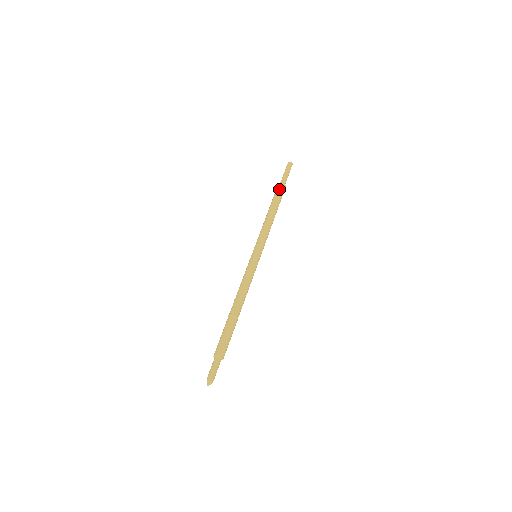
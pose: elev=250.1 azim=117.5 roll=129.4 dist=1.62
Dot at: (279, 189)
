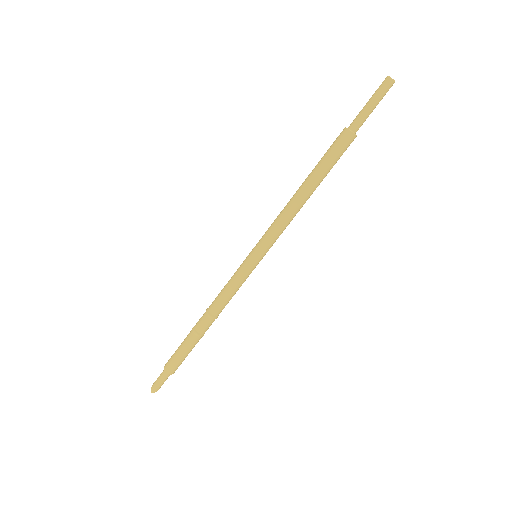
Dot at: (343, 147)
